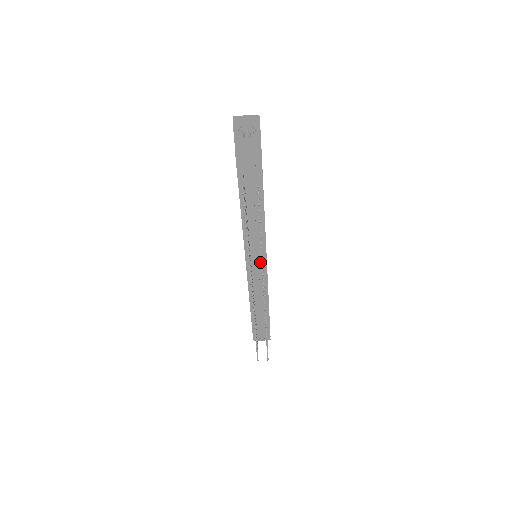
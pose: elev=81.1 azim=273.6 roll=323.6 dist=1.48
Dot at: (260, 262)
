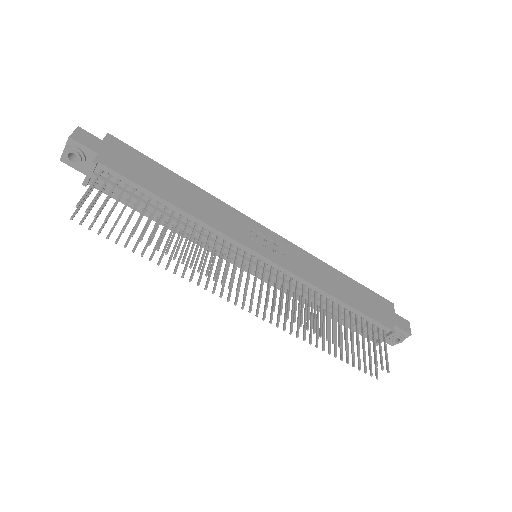
Dot at: (258, 261)
